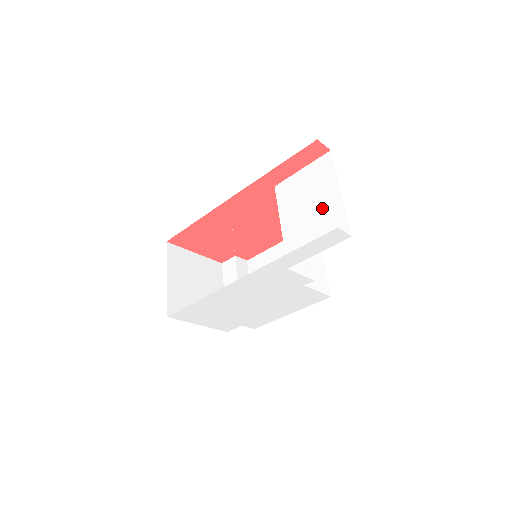
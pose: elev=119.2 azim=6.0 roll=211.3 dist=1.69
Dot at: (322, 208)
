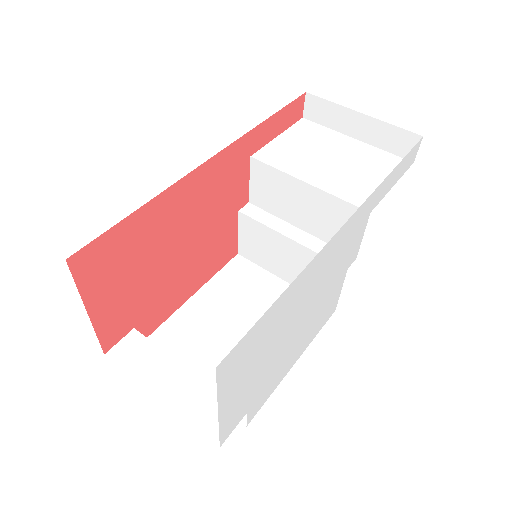
Dot at: (350, 154)
